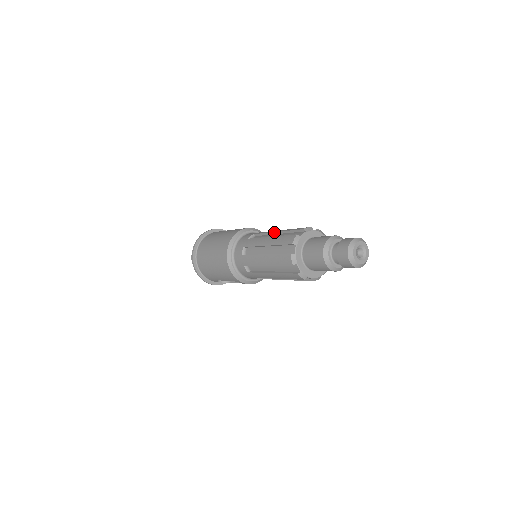
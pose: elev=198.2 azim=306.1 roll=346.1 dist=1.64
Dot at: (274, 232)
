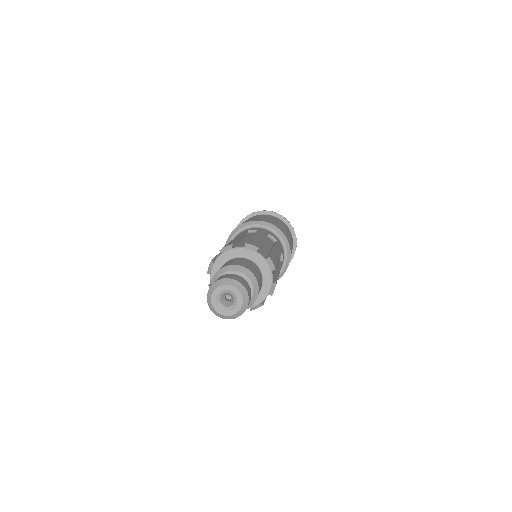
Dot at: occluded
